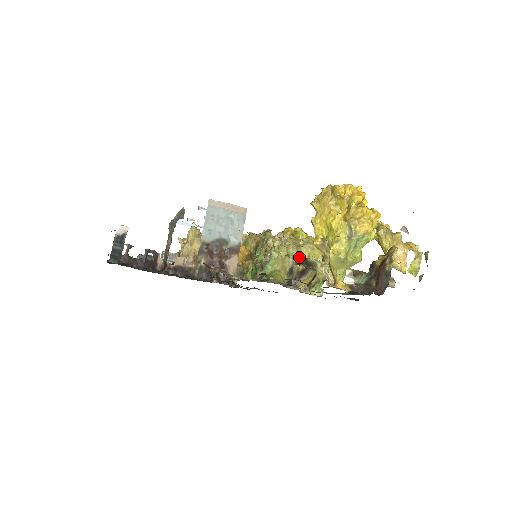
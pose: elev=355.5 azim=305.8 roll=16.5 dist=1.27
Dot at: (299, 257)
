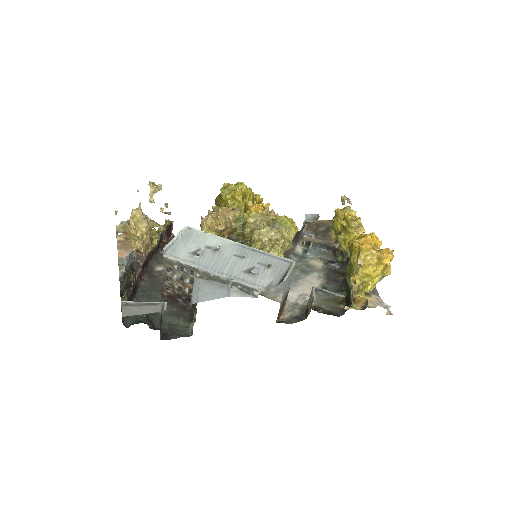
Dot at: occluded
